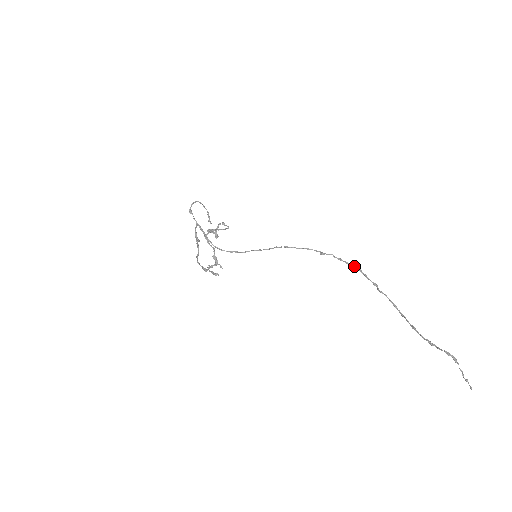
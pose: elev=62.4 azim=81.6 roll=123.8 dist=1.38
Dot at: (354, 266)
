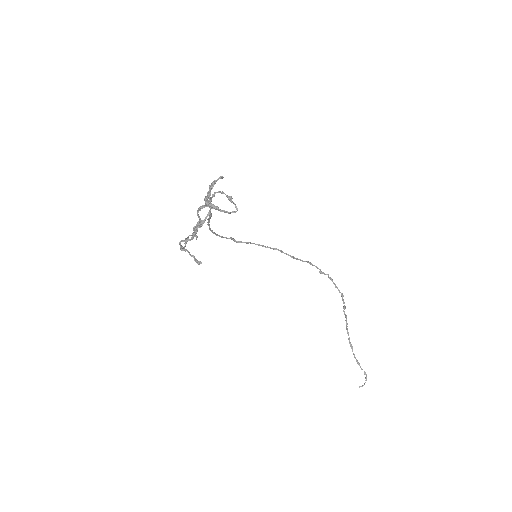
Dot at: (339, 290)
